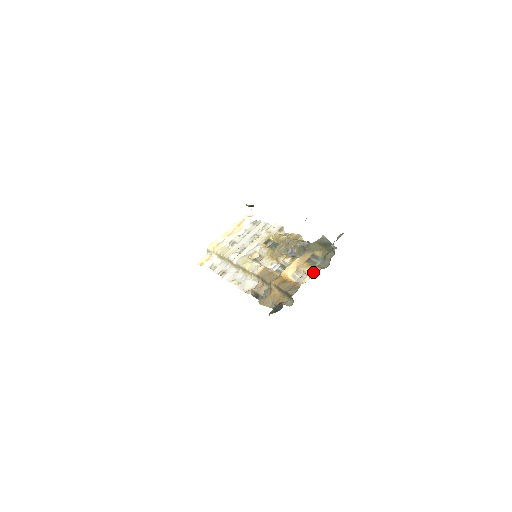
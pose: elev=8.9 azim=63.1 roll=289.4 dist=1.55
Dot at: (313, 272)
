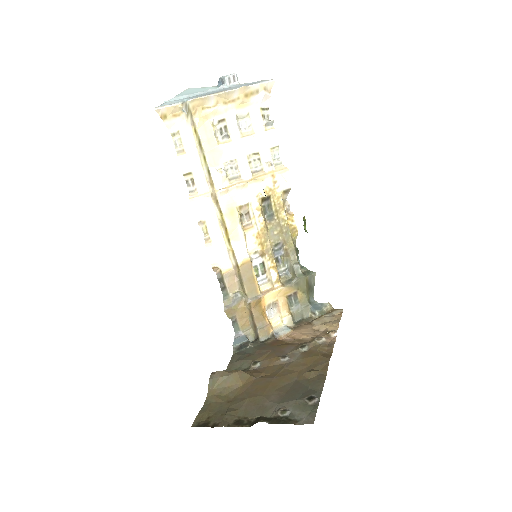
Dot at: (287, 324)
